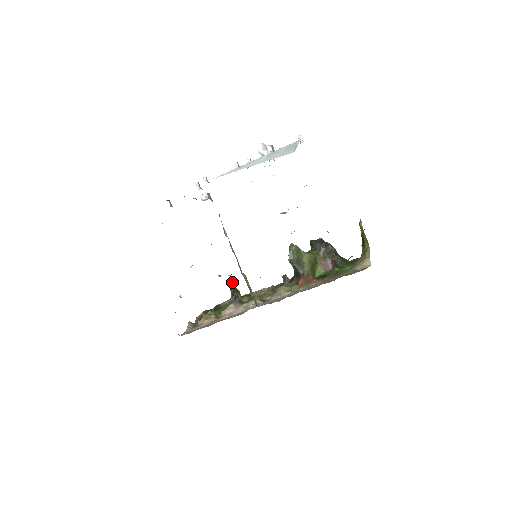
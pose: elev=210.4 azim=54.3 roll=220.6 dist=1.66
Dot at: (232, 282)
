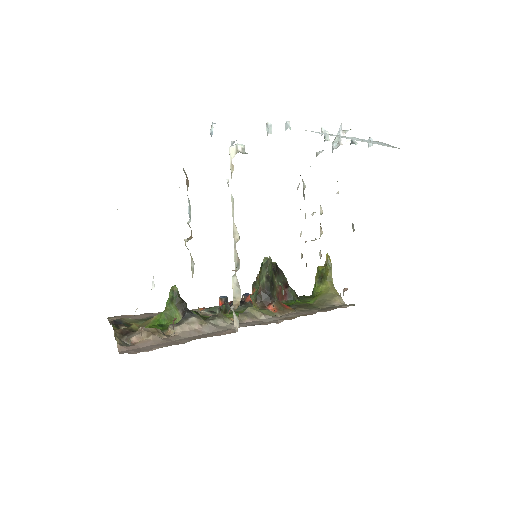
Dot at: occluded
